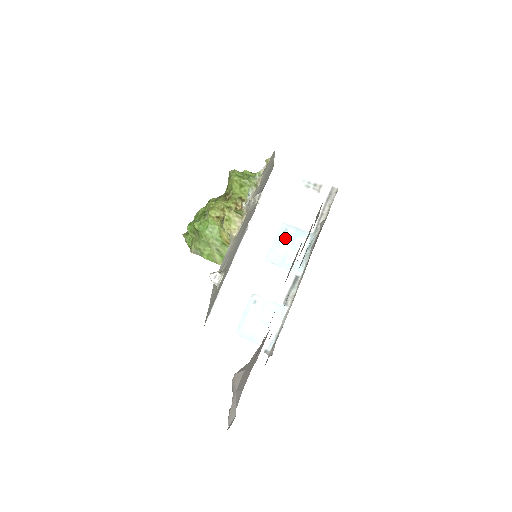
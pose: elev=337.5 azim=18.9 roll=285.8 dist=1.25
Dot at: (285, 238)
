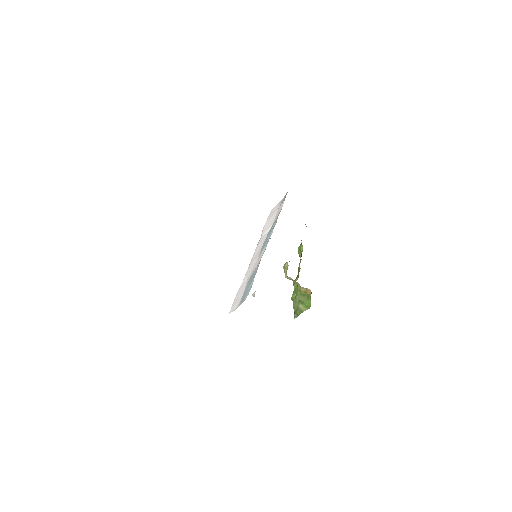
Dot at: (268, 234)
